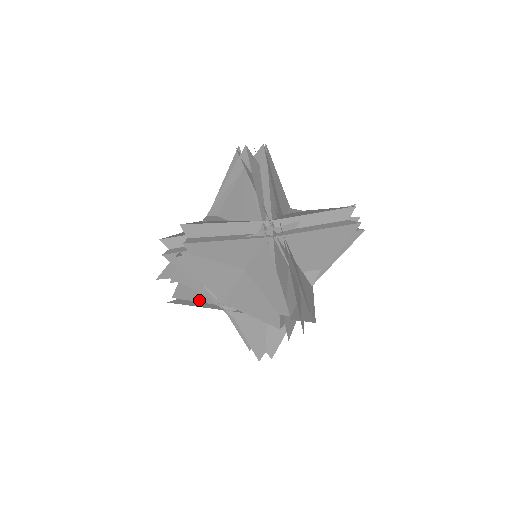
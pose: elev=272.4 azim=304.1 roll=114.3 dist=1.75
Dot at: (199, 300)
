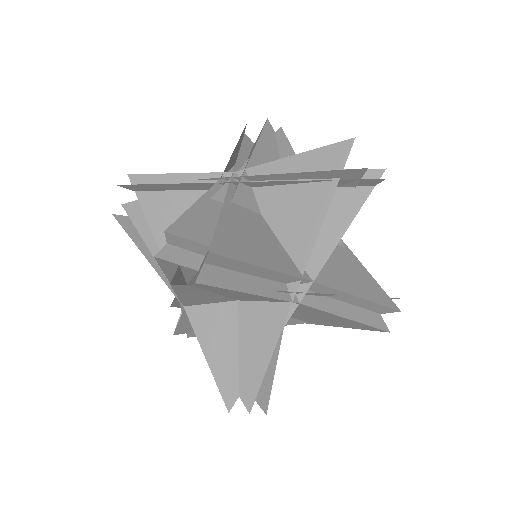
Dot at: occluded
